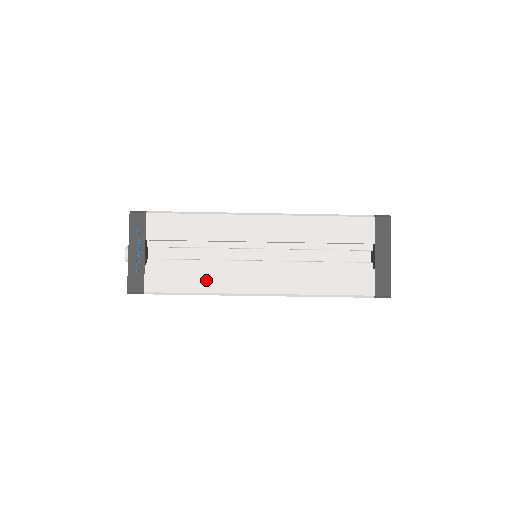
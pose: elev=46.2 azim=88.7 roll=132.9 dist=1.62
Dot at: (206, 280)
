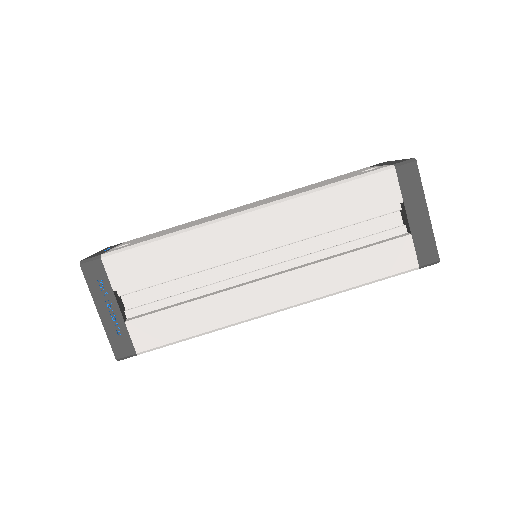
Dot at: (206, 315)
